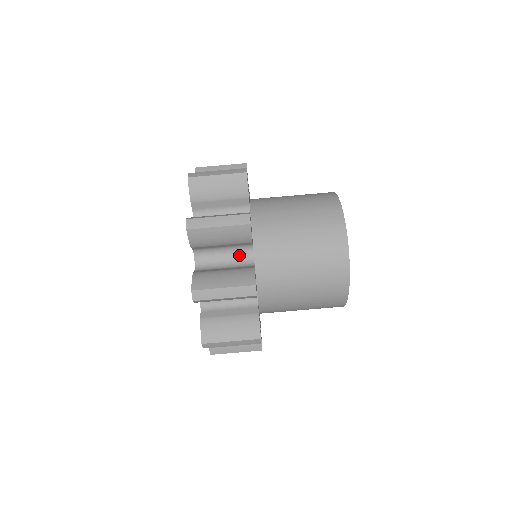
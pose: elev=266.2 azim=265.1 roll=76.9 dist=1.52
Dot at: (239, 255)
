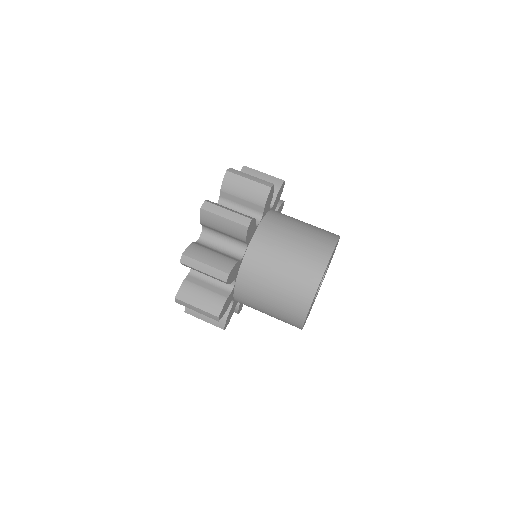
Dot at: occluded
